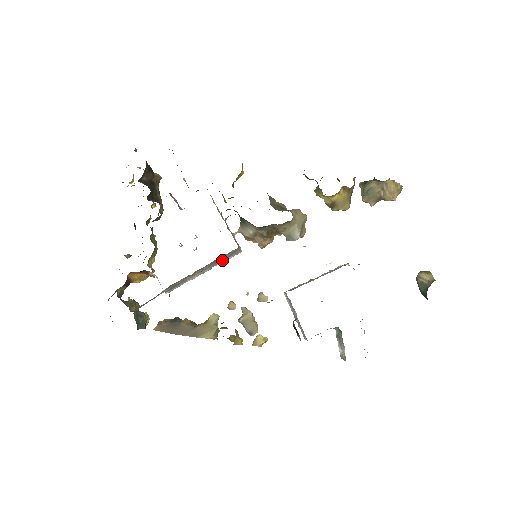
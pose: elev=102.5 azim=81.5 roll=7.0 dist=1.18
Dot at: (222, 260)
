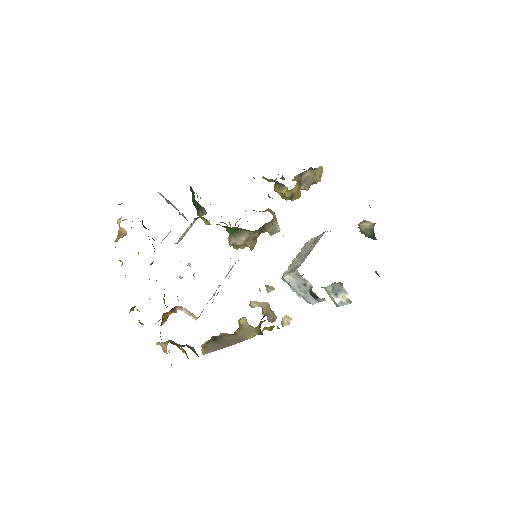
Dot at: occluded
